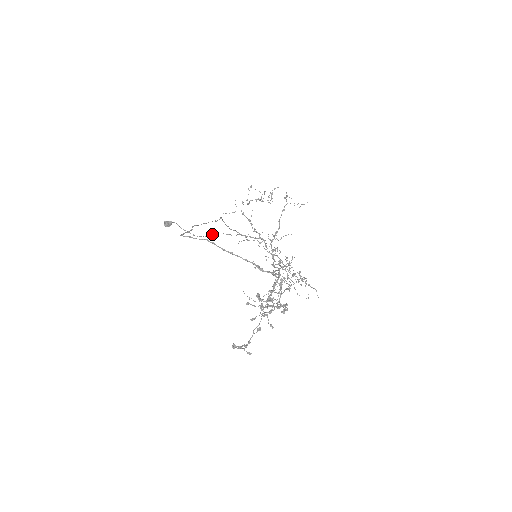
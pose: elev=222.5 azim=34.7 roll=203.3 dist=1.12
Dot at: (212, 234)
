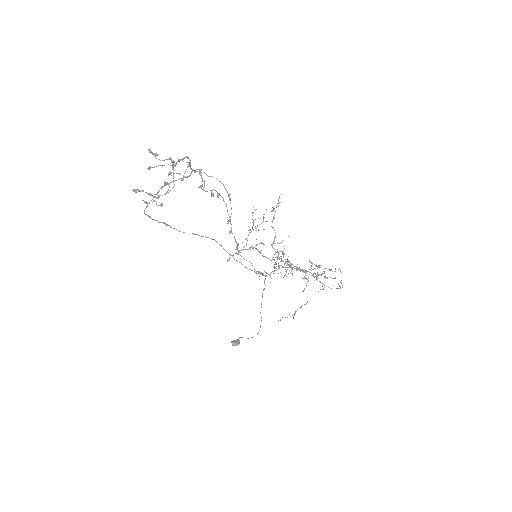
Dot at: occluded
